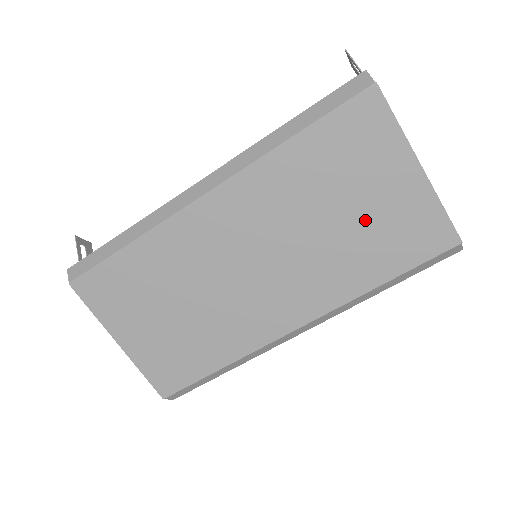
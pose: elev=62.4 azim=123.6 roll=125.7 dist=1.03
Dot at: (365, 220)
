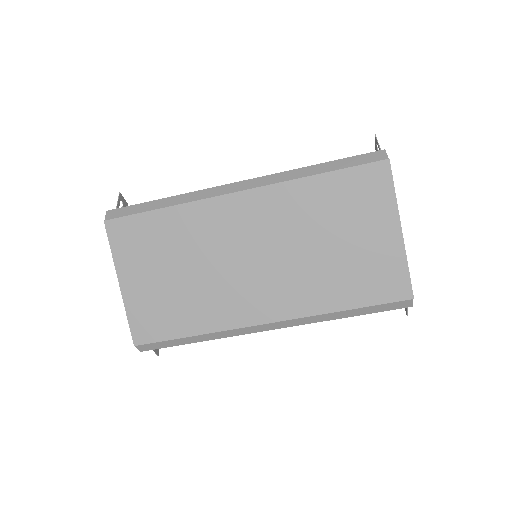
Dot at: (348, 255)
